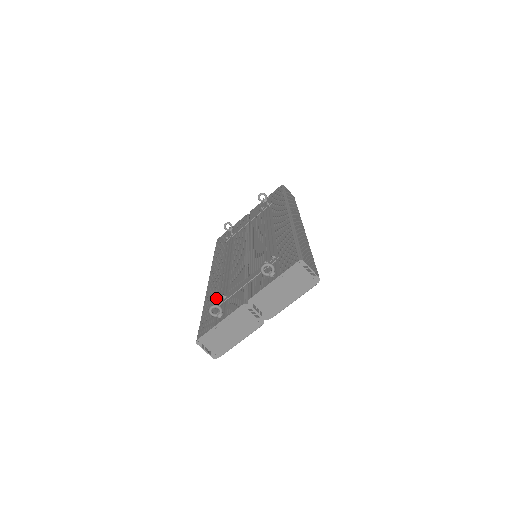
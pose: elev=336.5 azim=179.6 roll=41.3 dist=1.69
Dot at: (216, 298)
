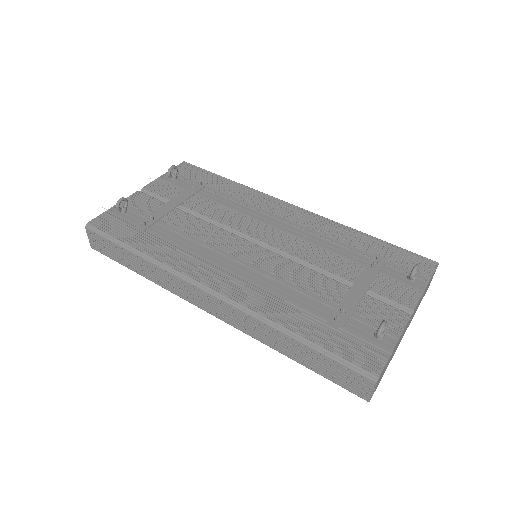
Dot at: (312, 315)
